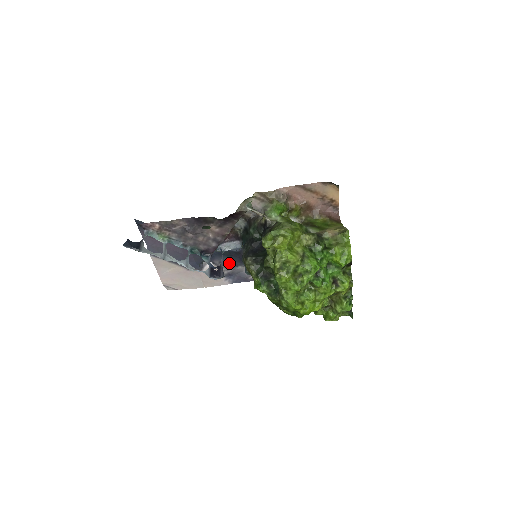
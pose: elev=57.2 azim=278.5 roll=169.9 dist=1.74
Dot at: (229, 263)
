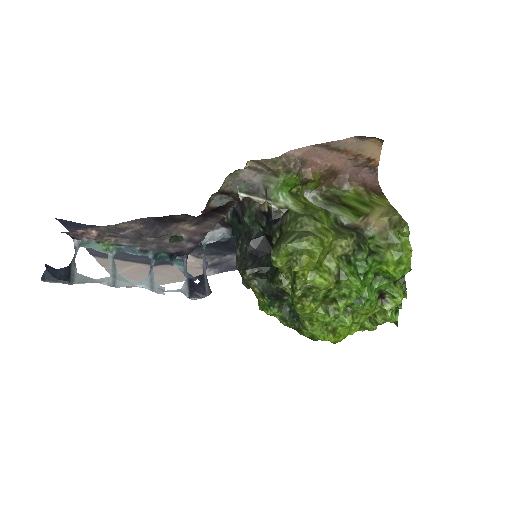
Dot at: (213, 253)
